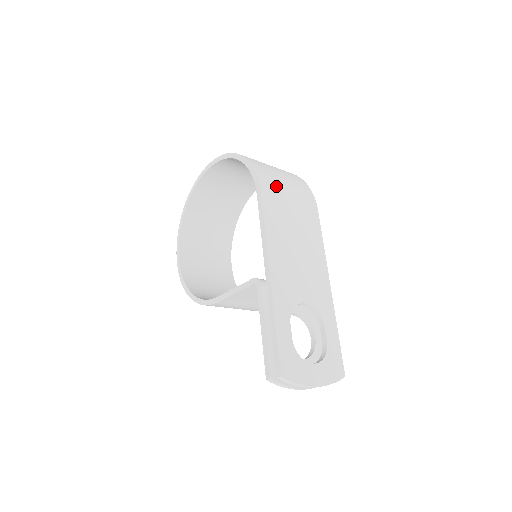
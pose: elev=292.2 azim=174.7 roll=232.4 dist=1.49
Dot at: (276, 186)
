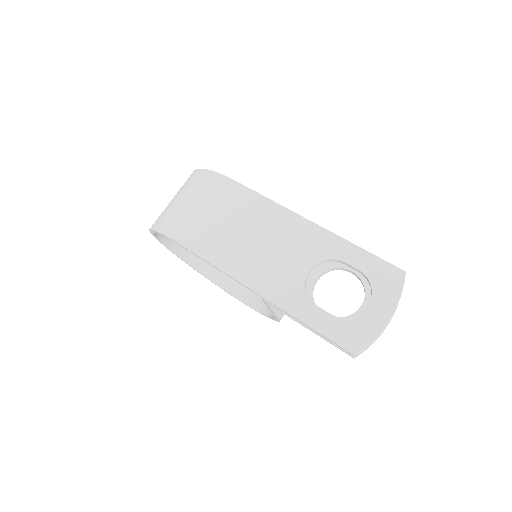
Dot at: (189, 221)
